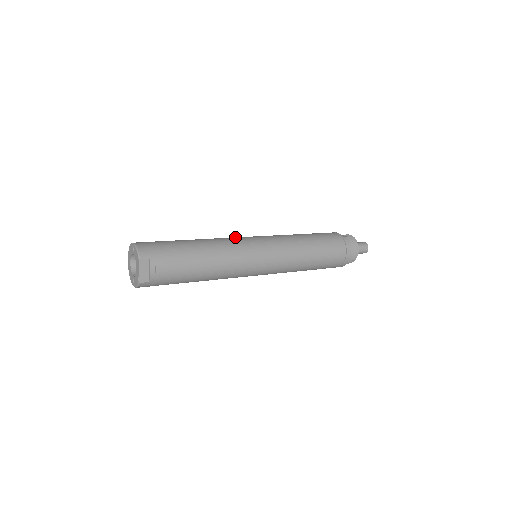
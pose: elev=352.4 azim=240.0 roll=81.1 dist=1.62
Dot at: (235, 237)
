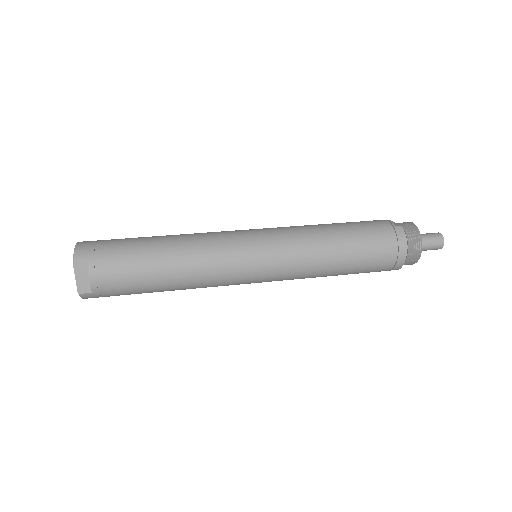
Dot at: (222, 231)
